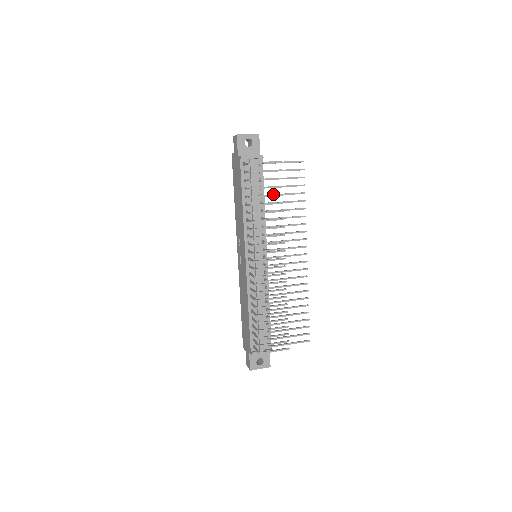
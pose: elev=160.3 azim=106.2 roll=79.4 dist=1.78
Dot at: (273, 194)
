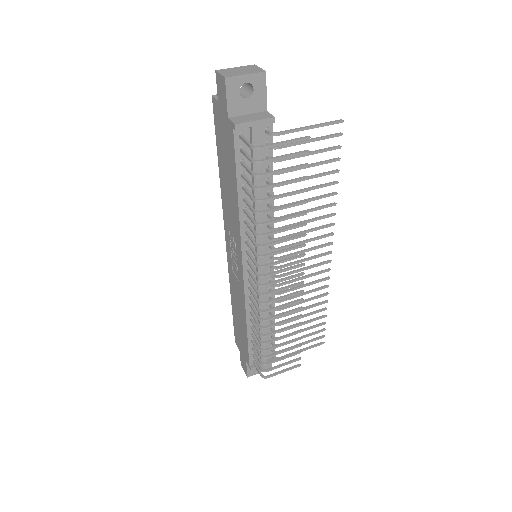
Dot at: occluded
